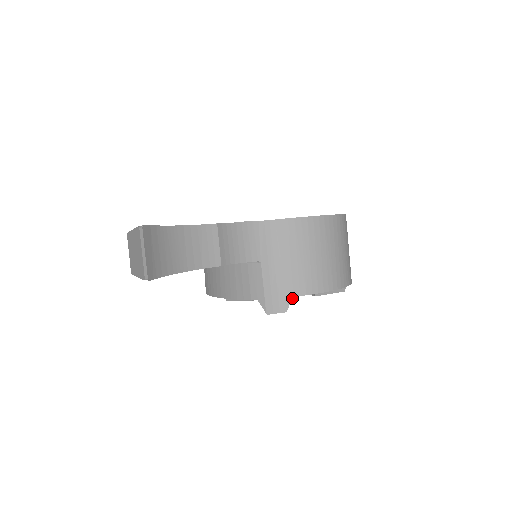
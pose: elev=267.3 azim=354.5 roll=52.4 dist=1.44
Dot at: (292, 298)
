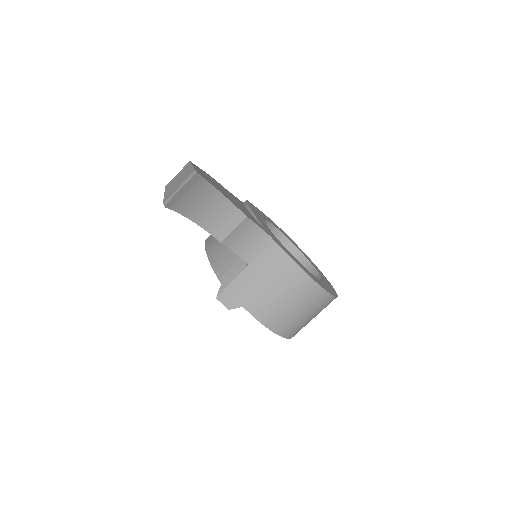
Dot at: (241, 306)
